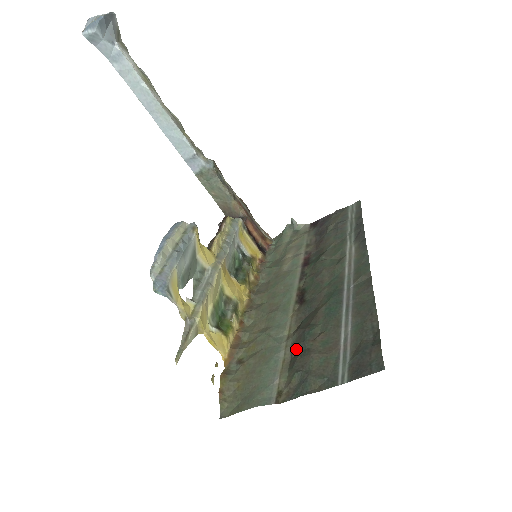
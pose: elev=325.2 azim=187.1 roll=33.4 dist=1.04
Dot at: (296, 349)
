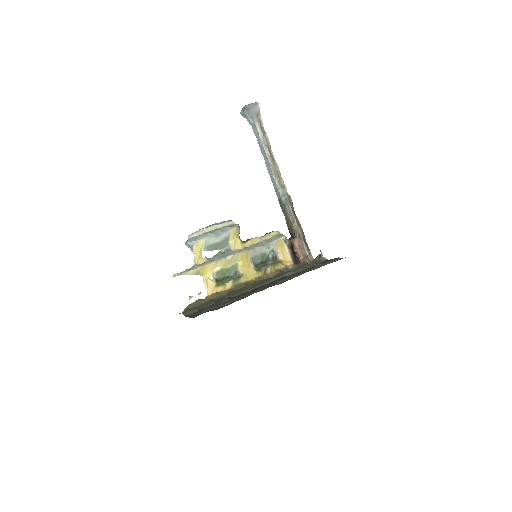
Dot at: occluded
